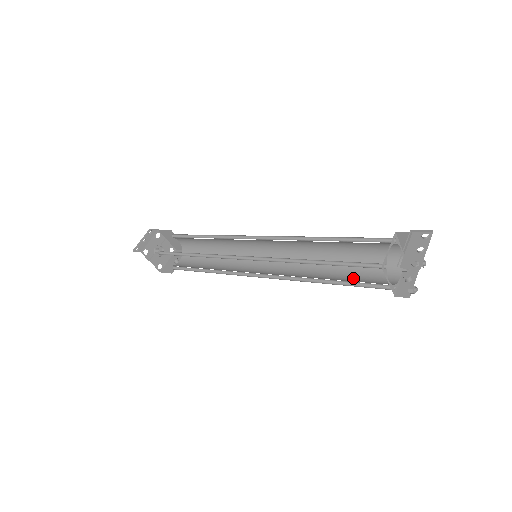
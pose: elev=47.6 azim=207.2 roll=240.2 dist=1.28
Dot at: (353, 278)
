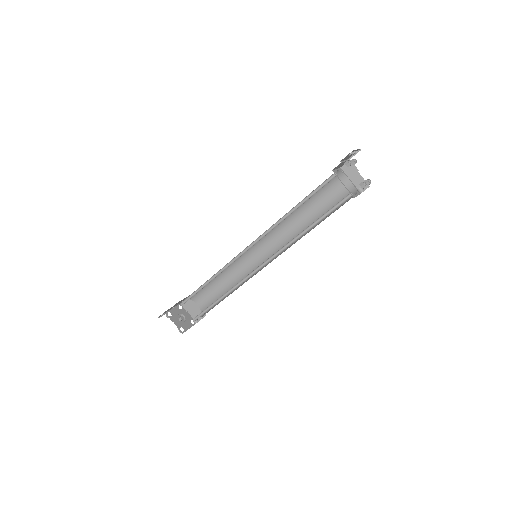
Dot at: occluded
